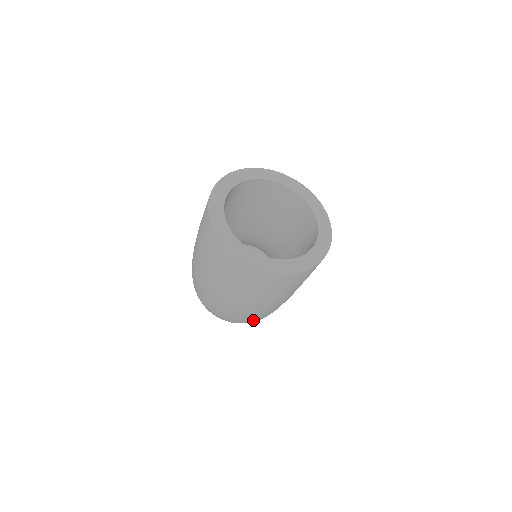
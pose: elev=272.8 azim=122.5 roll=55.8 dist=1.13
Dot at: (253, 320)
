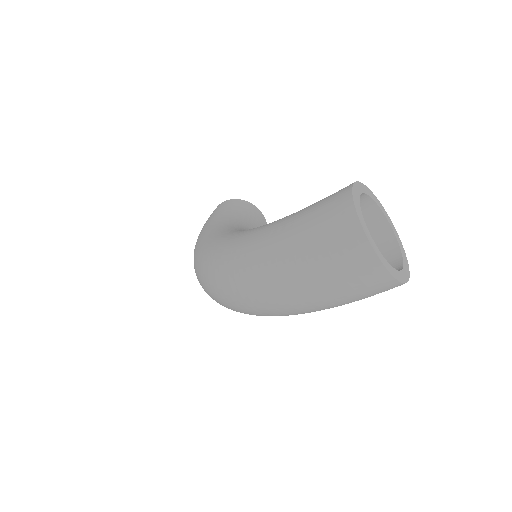
Dot at: (292, 314)
